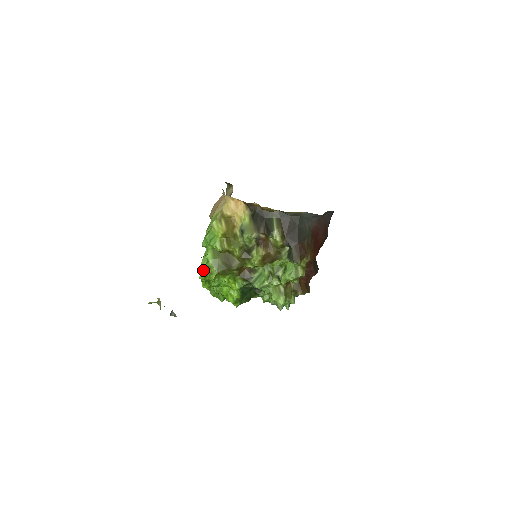
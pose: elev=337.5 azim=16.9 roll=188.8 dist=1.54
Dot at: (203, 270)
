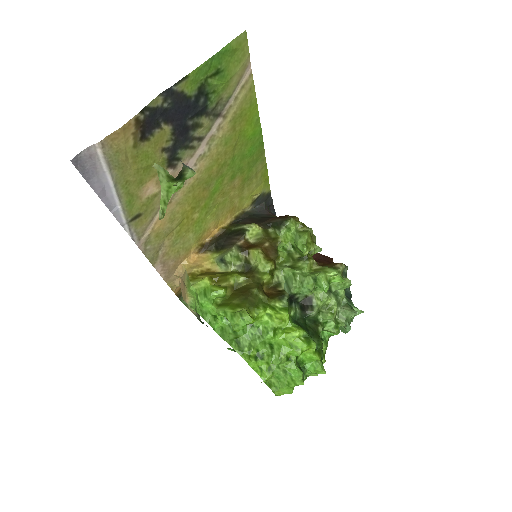
Dot at: occluded
